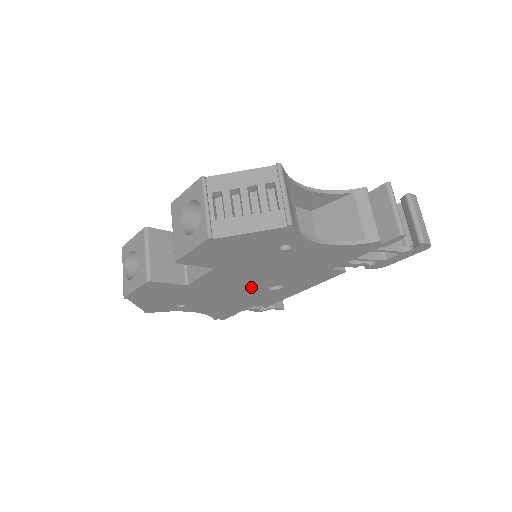
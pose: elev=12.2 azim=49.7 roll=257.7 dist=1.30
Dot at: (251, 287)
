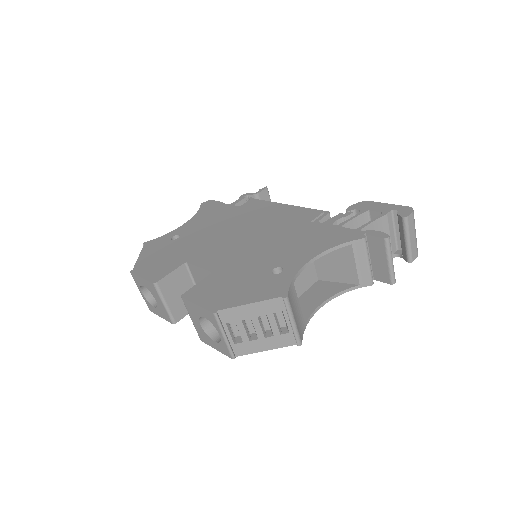
Dot at: occluded
